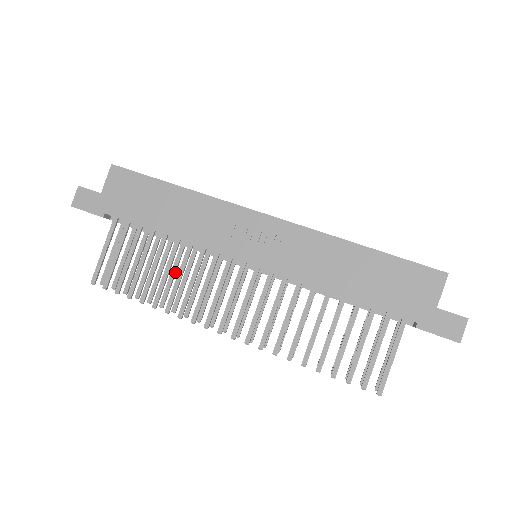
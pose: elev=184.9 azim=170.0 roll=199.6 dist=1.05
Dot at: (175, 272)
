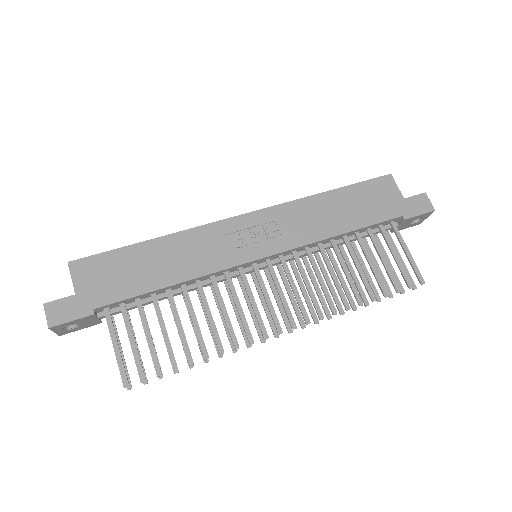
Dot at: occluded
